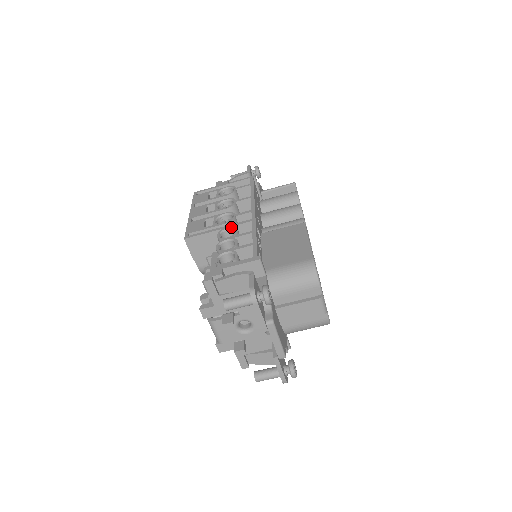
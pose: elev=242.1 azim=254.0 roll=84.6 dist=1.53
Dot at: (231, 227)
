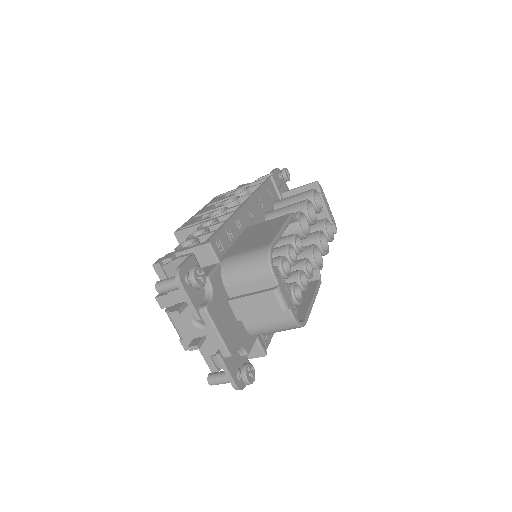
Dot at: (214, 219)
